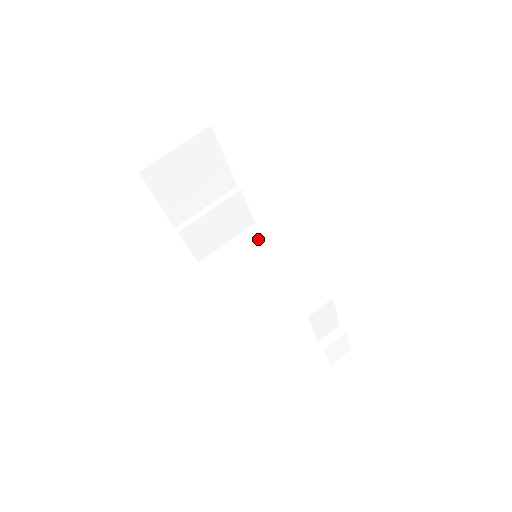
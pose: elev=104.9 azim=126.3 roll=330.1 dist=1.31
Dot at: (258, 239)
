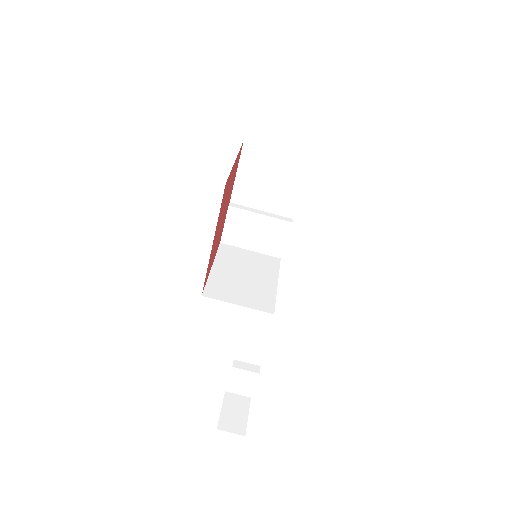
Dot at: (271, 266)
